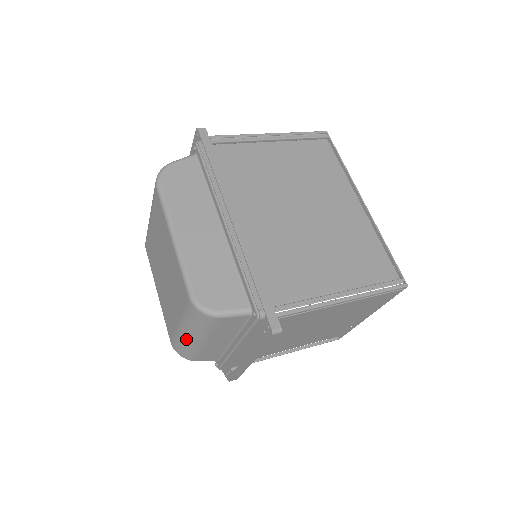
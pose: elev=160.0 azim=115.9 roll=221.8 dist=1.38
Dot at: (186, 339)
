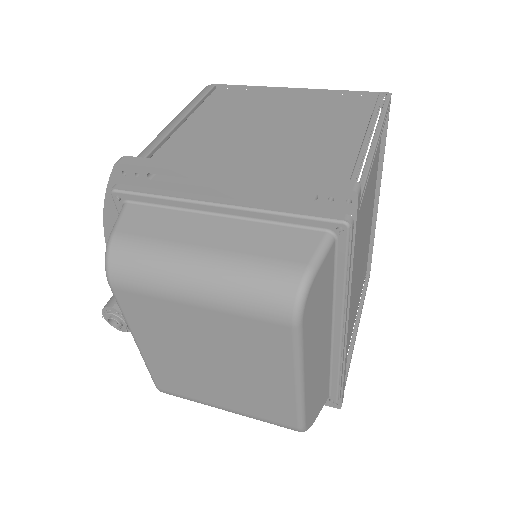
Dot at: occluded
